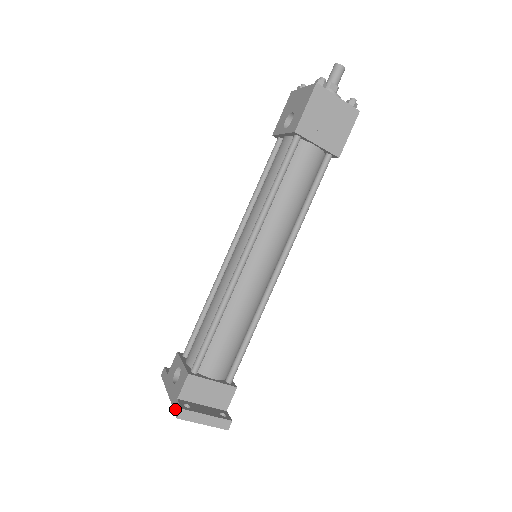
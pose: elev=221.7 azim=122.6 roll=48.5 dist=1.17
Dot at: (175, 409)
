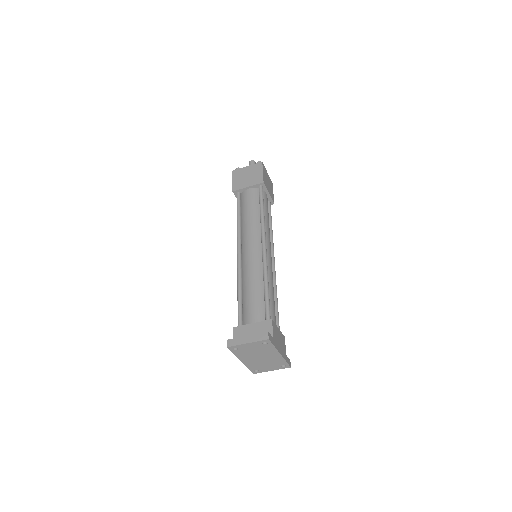
Dot at: (230, 349)
